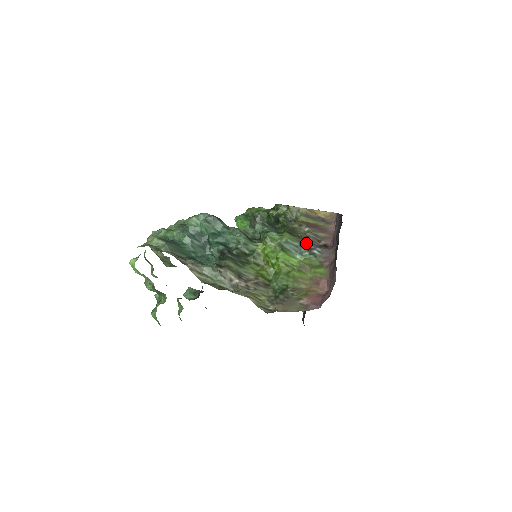
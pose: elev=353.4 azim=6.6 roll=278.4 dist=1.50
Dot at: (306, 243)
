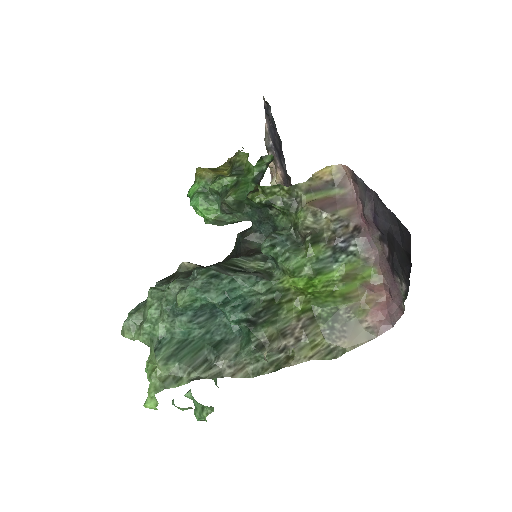
Dot at: (337, 244)
